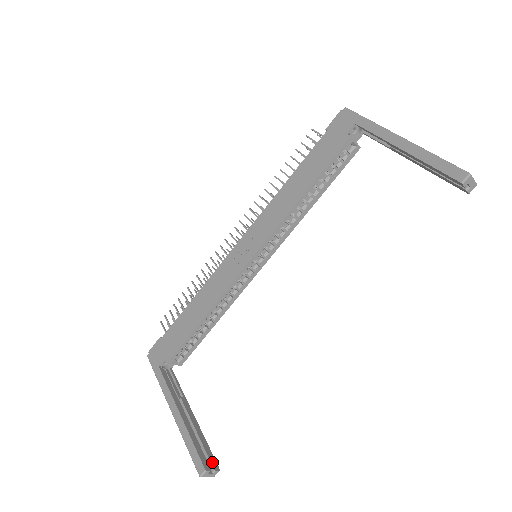
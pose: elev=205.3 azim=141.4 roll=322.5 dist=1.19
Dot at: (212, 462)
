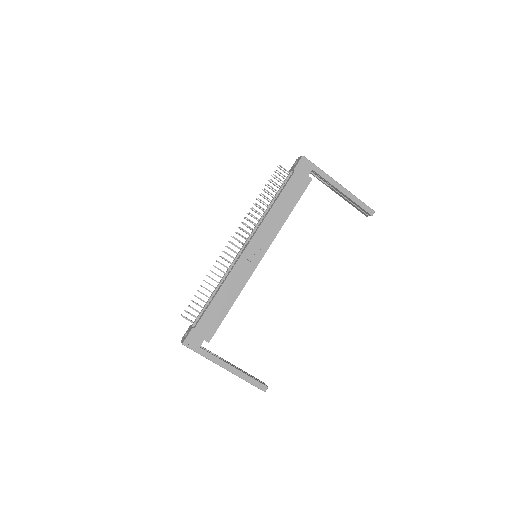
Dot at: (262, 382)
